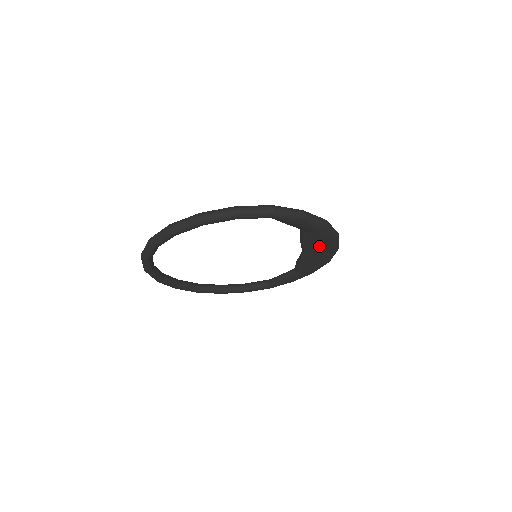
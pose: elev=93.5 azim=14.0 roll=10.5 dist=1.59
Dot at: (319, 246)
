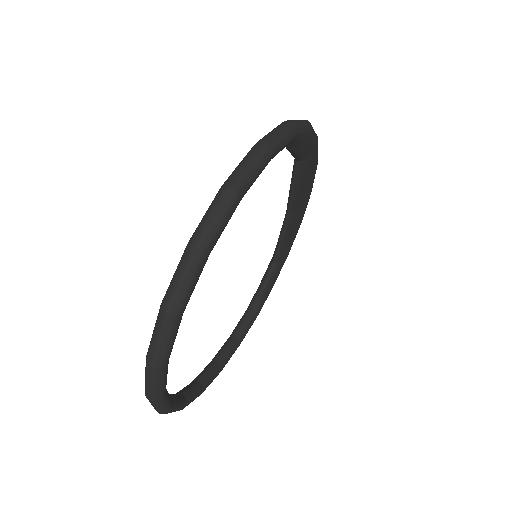
Dot at: (305, 188)
